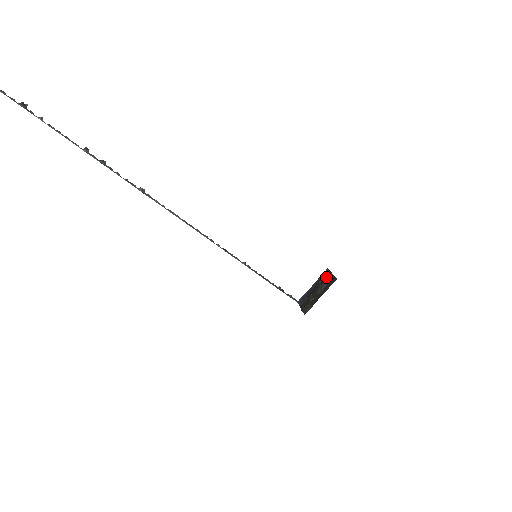
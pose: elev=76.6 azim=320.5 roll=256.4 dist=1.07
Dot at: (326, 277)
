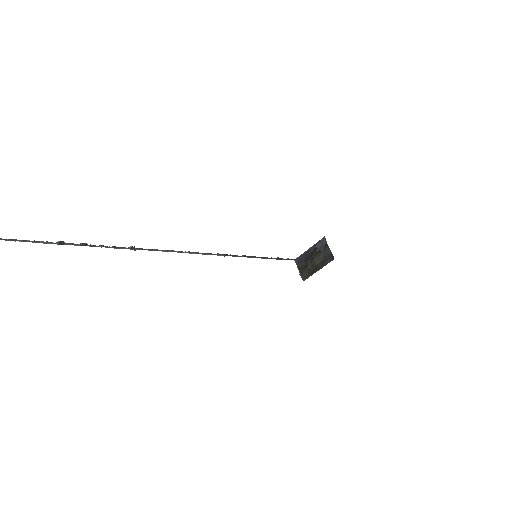
Dot at: (323, 249)
